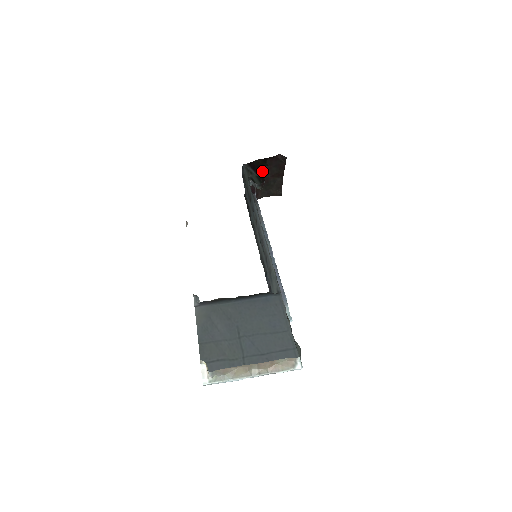
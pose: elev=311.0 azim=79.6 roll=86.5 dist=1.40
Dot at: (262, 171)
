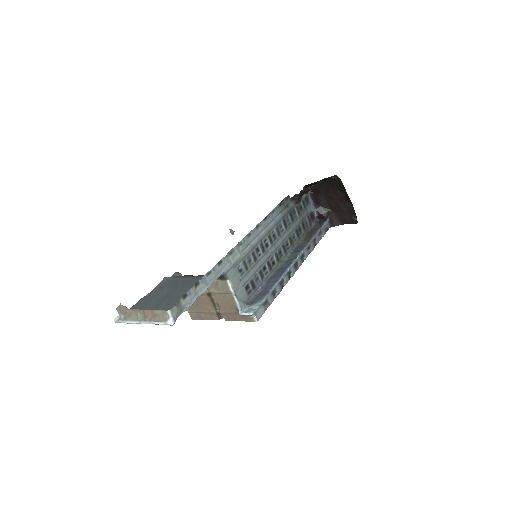
Dot at: occluded
